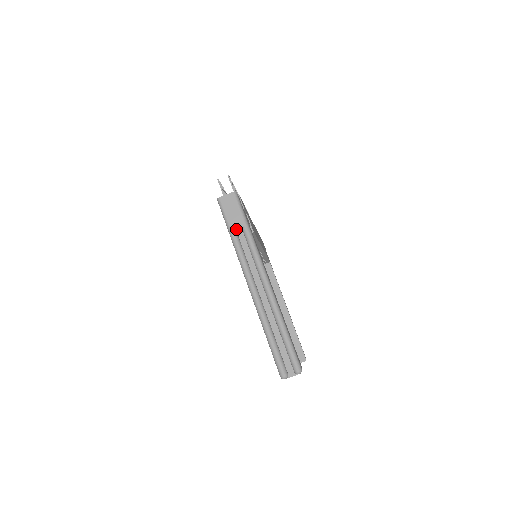
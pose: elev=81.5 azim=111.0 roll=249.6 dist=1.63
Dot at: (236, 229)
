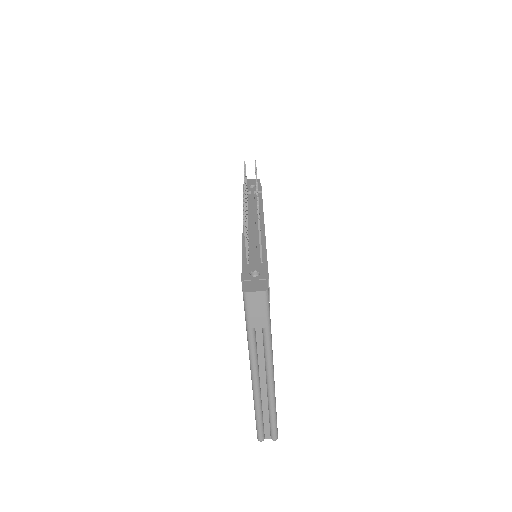
Dot at: (255, 326)
